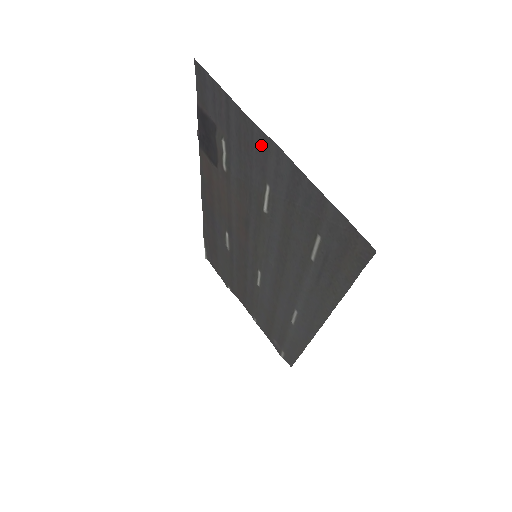
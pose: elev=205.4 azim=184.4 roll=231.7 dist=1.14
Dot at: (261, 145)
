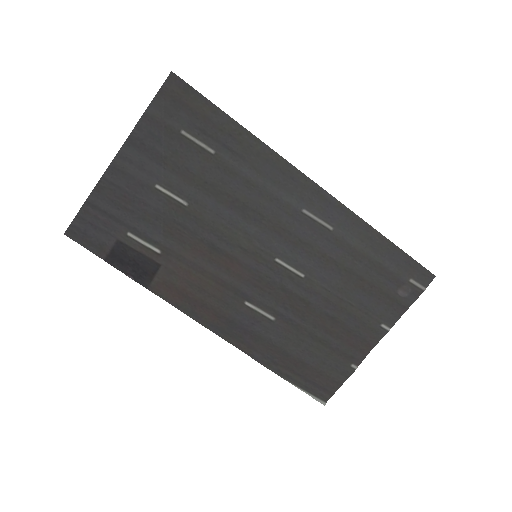
Dot at: (120, 177)
